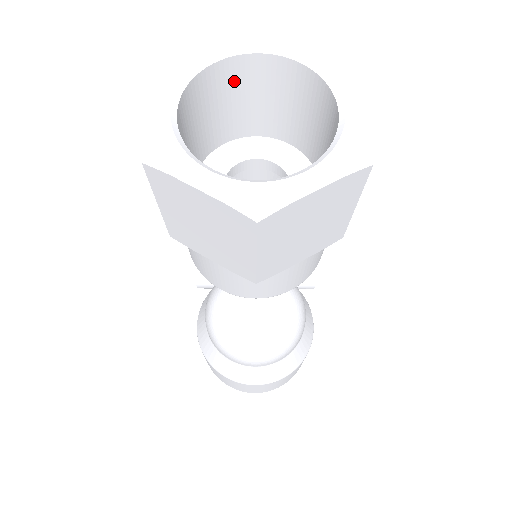
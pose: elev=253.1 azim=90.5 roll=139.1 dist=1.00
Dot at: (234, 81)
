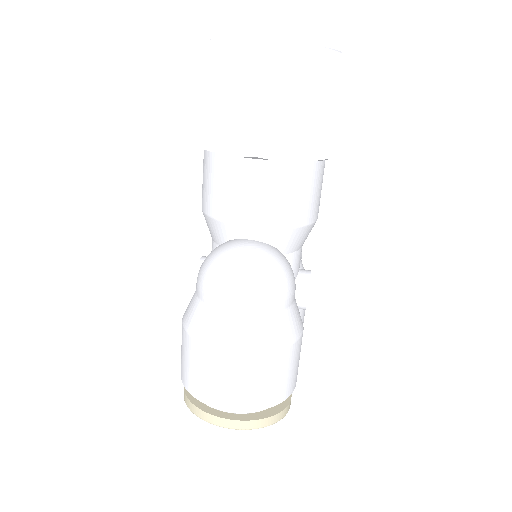
Dot at: occluded
